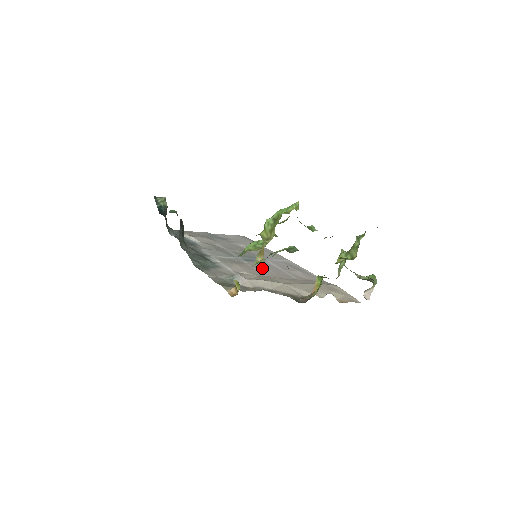
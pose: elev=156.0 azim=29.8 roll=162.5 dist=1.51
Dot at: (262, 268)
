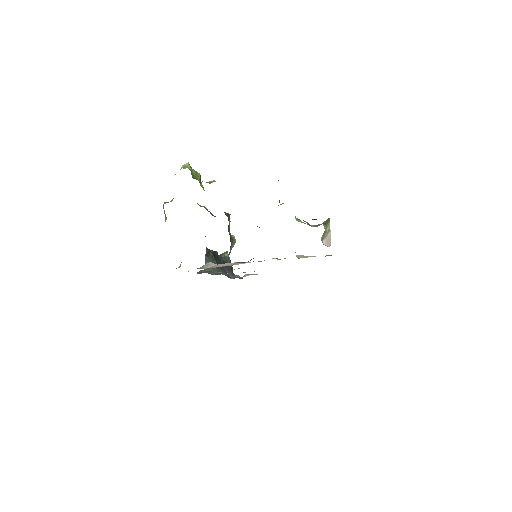
Dot at: occluded
